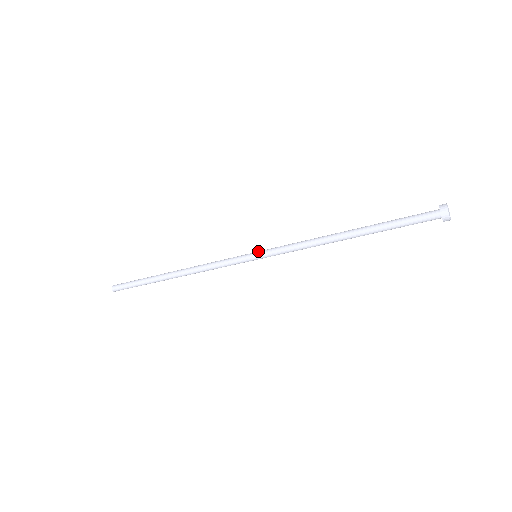
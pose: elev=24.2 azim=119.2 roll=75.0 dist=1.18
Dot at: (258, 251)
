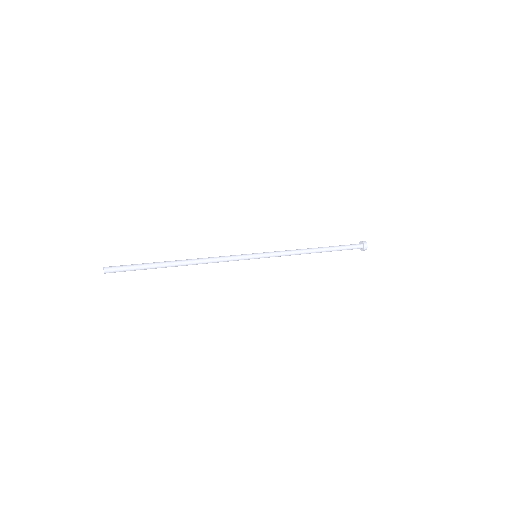
Dot at: (259, 253)
